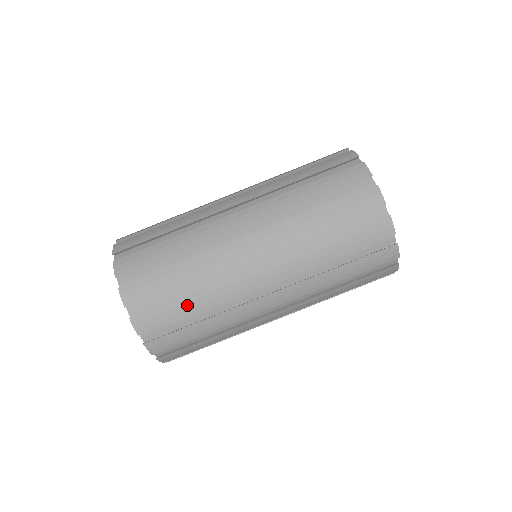
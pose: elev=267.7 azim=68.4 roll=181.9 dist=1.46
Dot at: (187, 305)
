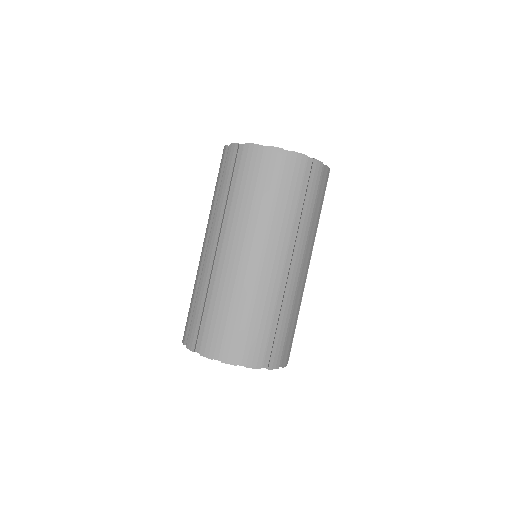
Dot at: (262, 324)
